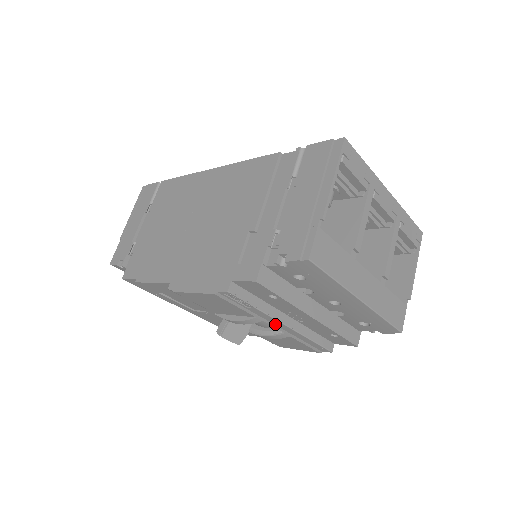
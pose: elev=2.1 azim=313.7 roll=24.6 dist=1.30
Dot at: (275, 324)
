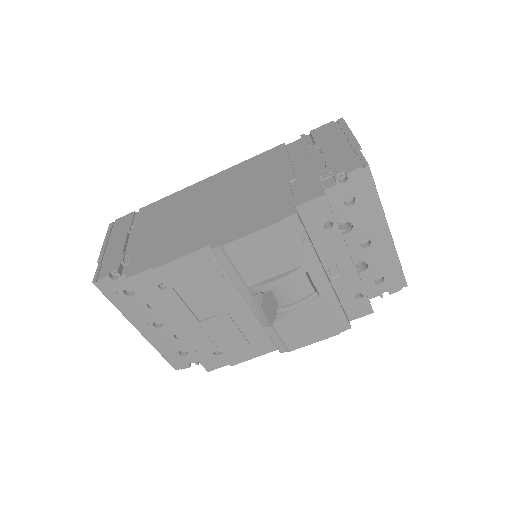
Dot at: (316, 278)
